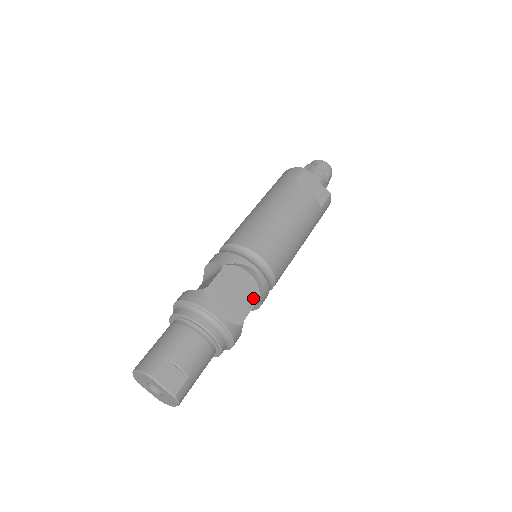
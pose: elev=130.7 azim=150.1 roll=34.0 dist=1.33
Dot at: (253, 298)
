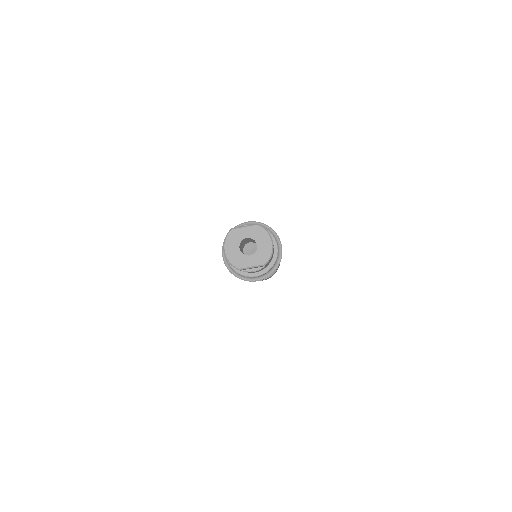
Dot at: occluded
